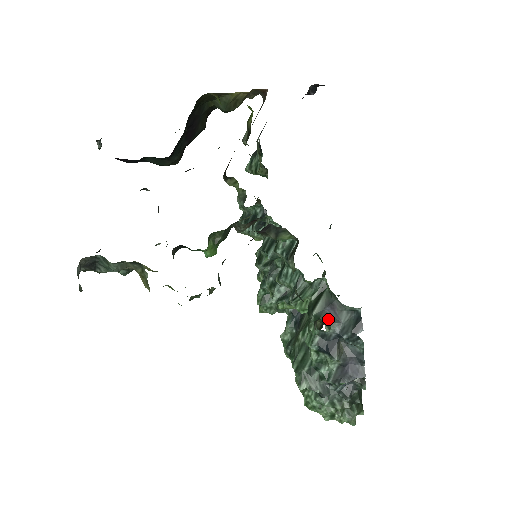
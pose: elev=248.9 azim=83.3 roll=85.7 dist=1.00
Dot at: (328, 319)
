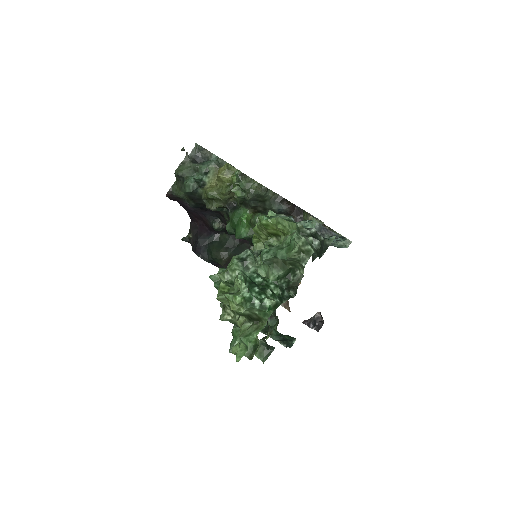
Dot at: occluded
